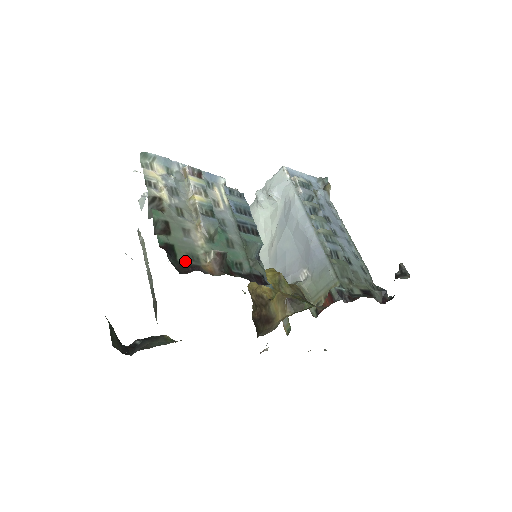
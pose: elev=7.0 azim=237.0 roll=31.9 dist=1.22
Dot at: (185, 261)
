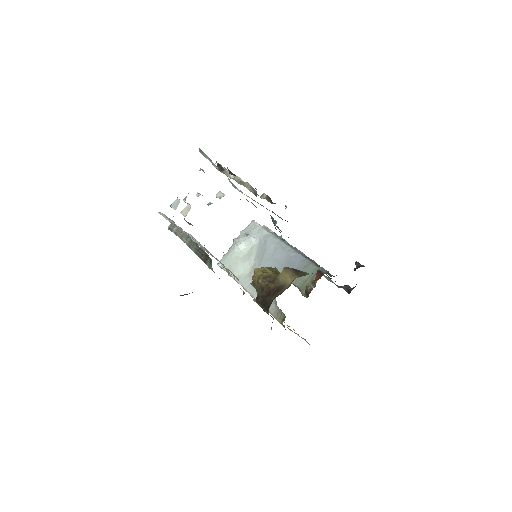
Dot at: occluded
